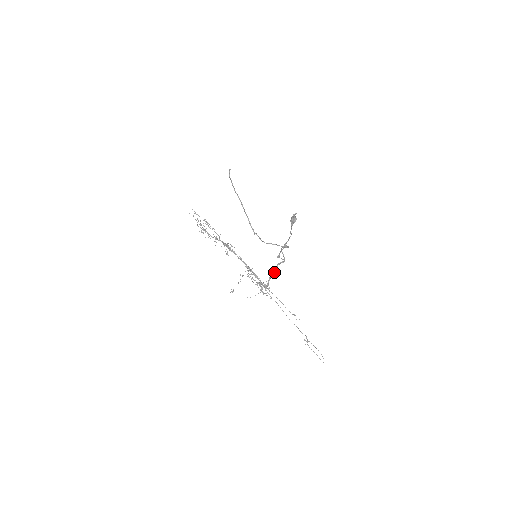
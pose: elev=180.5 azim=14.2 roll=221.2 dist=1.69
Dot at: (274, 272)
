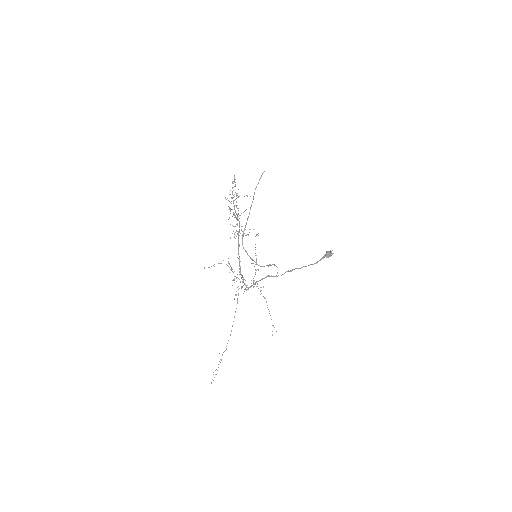
Dot at: occluded
